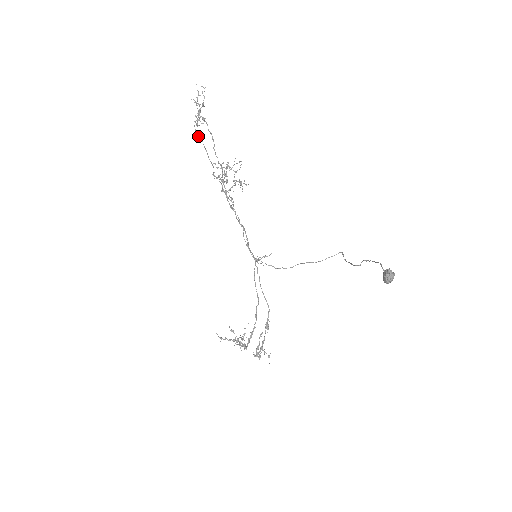
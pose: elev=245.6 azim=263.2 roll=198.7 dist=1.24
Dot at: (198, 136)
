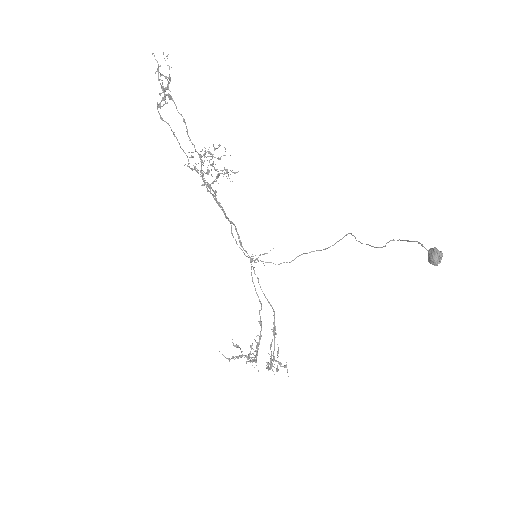
Dot at: (163, 120)
